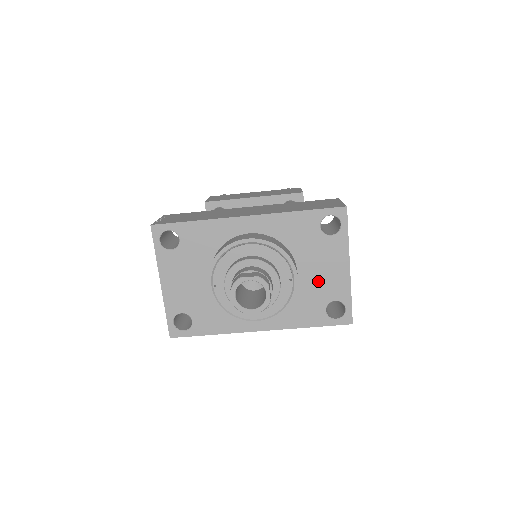
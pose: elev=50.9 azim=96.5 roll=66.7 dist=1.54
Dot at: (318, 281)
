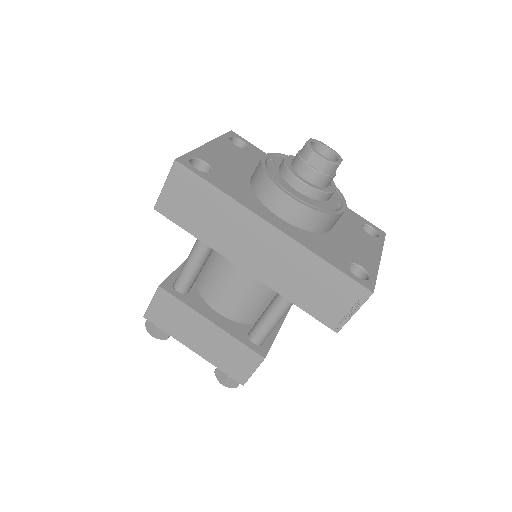
Dot at: (349, 245)
